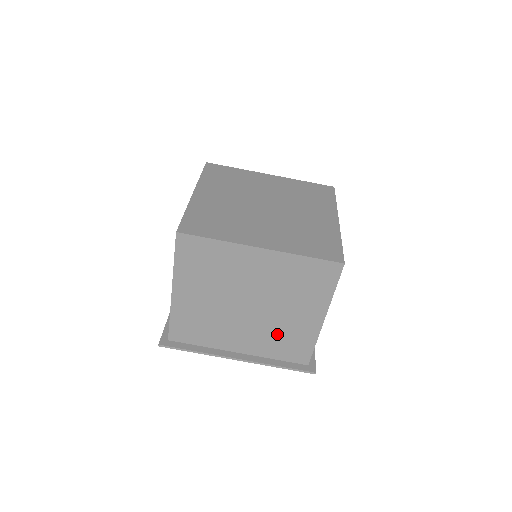
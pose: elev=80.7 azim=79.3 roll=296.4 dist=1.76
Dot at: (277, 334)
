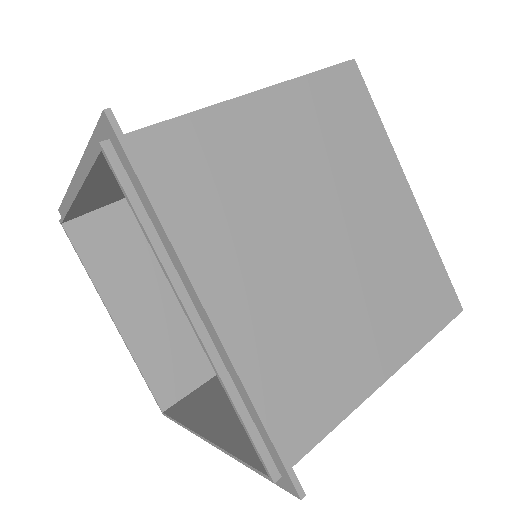
Dot at: (308, 339)
